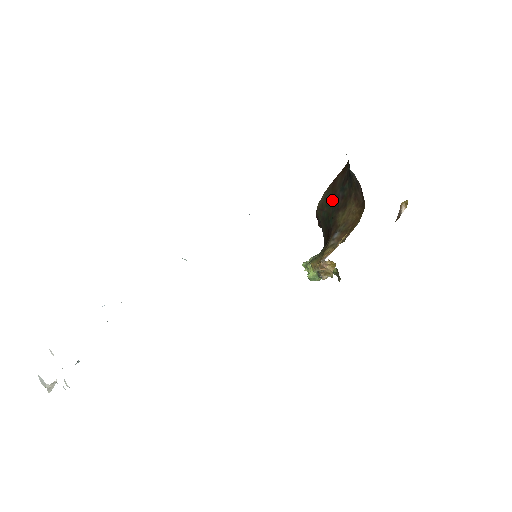
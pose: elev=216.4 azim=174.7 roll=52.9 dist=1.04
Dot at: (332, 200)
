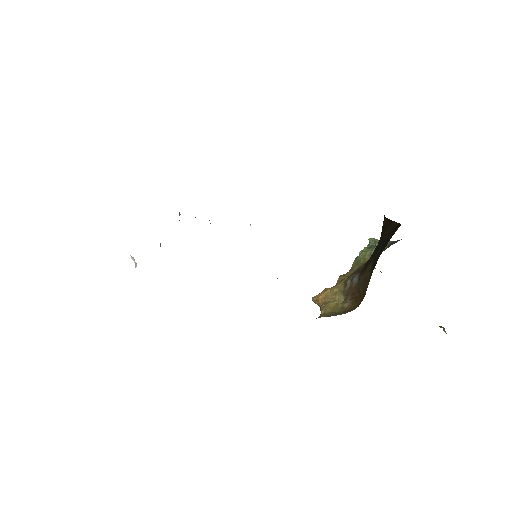
Dot at: (380, 238)
